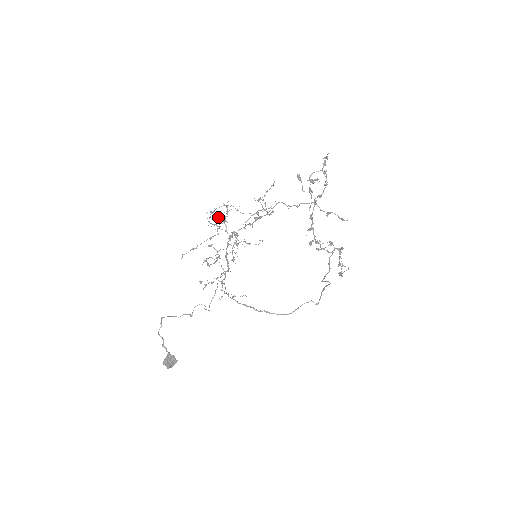
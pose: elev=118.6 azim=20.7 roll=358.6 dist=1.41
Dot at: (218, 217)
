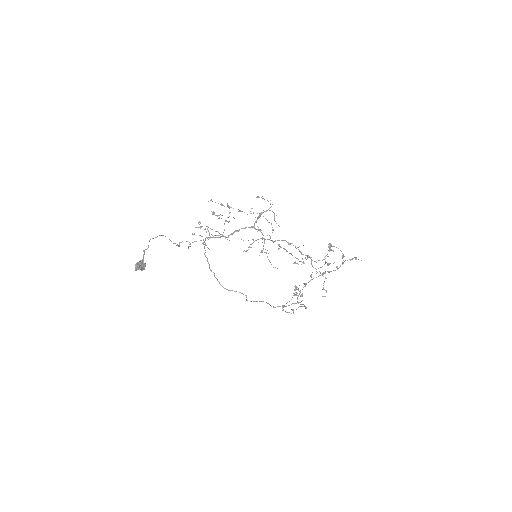
Dot at: occluded
